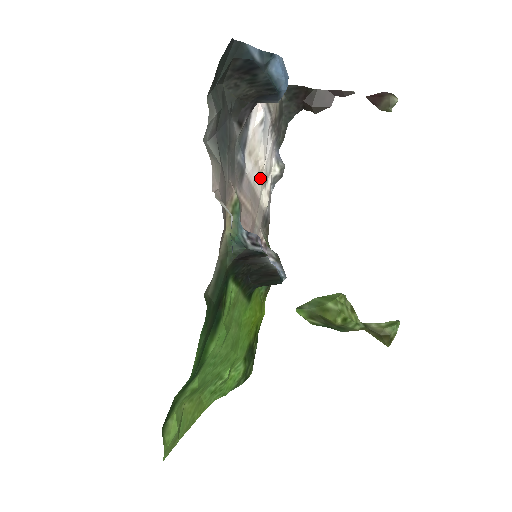
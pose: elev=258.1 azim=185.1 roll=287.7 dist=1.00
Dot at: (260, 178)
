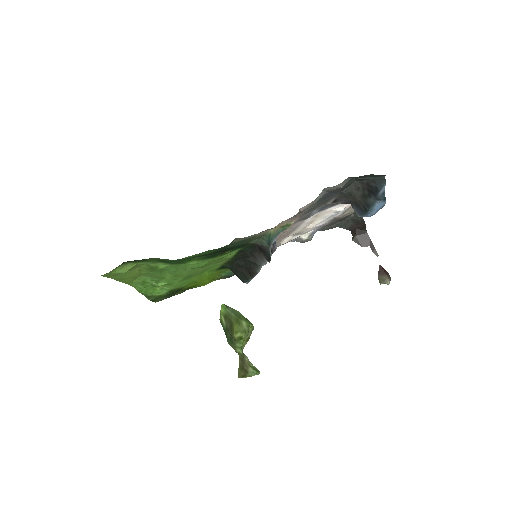
Dot at: (301, 230)
